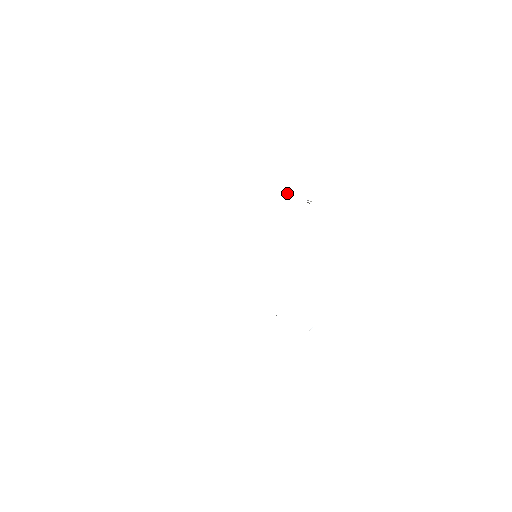
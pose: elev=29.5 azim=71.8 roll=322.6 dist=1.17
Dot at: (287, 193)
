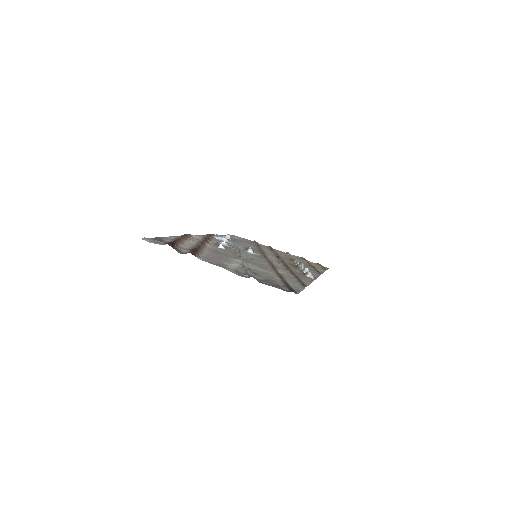
Dot at: (303, 270)
